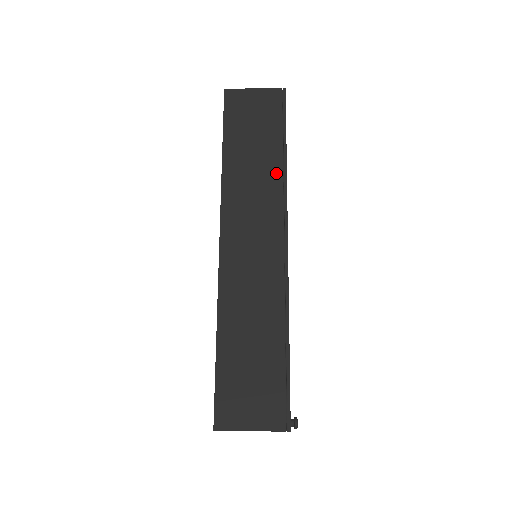
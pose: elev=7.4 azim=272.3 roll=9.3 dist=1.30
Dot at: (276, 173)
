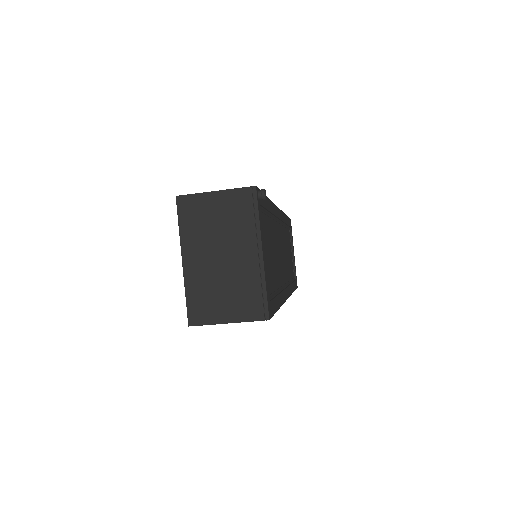
Dot at: occluded
